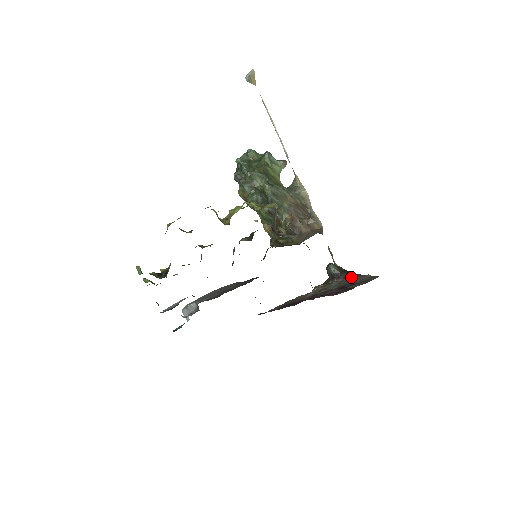
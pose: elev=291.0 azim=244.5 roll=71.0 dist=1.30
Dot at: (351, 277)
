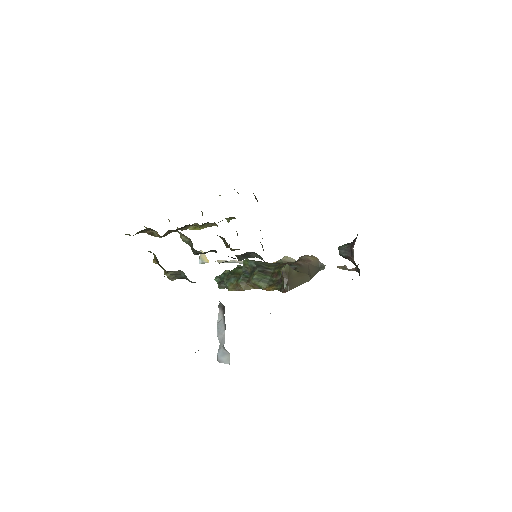
Dot at: occluded
